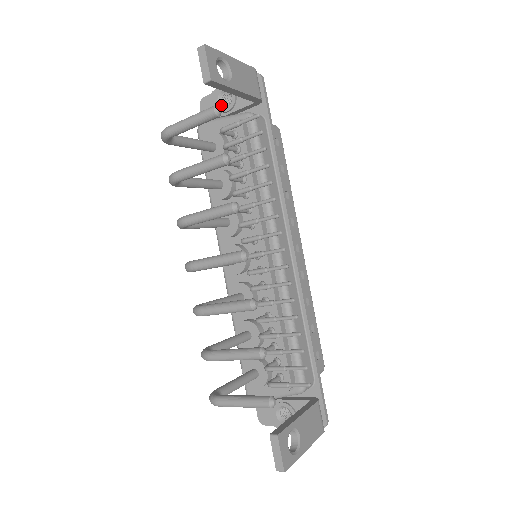
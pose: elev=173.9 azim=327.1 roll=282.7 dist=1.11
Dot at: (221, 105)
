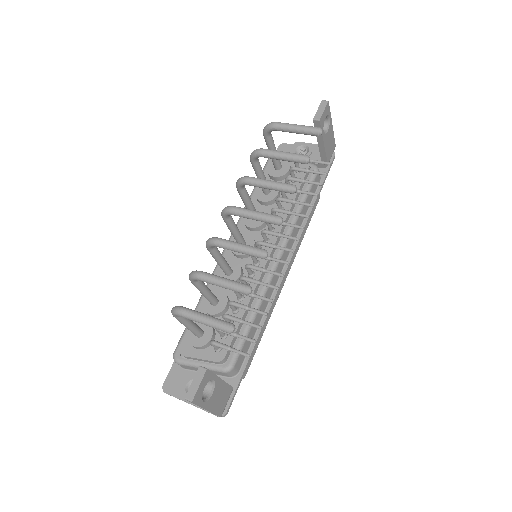
Dot at: (297, 153)
